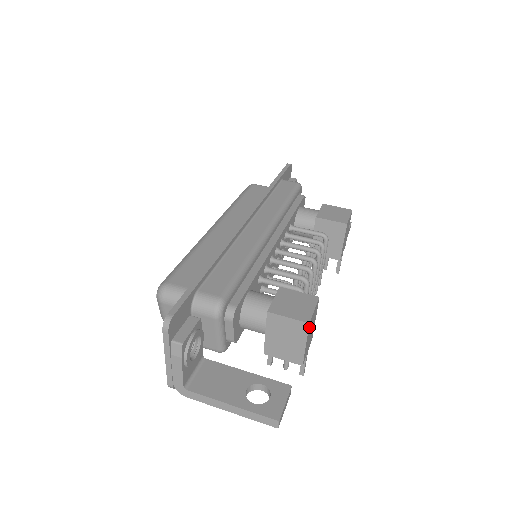
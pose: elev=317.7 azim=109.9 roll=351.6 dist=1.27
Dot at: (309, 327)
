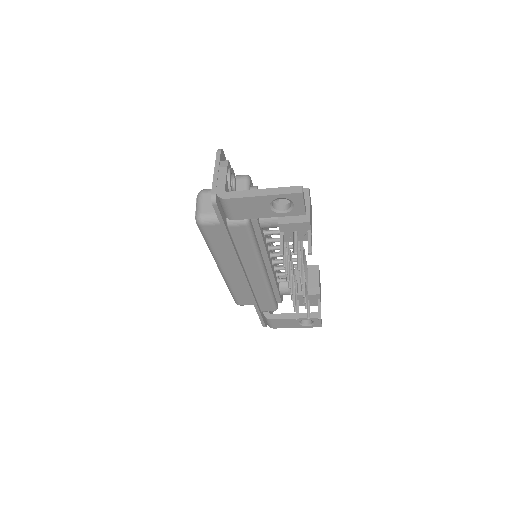
Dot at: (309, 195)
